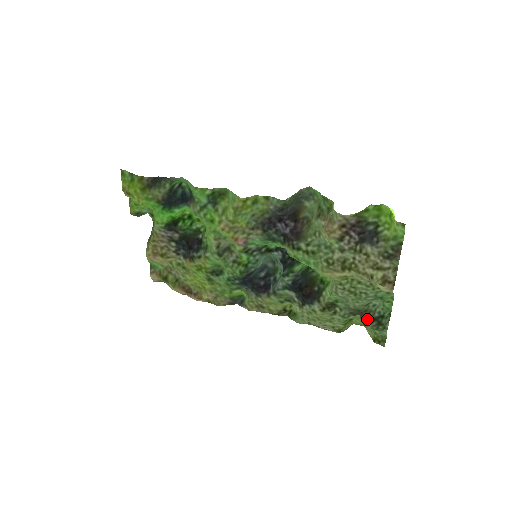
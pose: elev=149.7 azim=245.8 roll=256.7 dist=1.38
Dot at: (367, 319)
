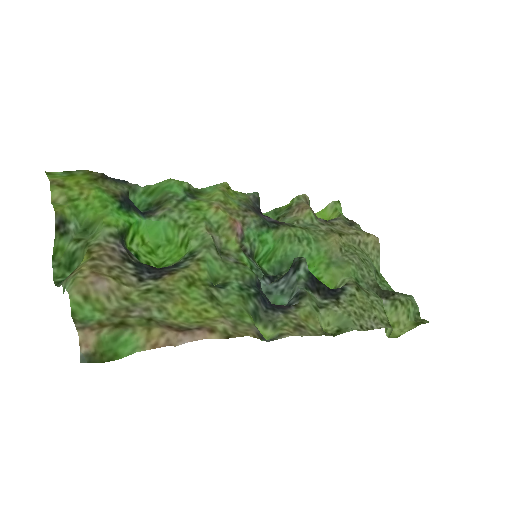
Dot at: (391, 292)
